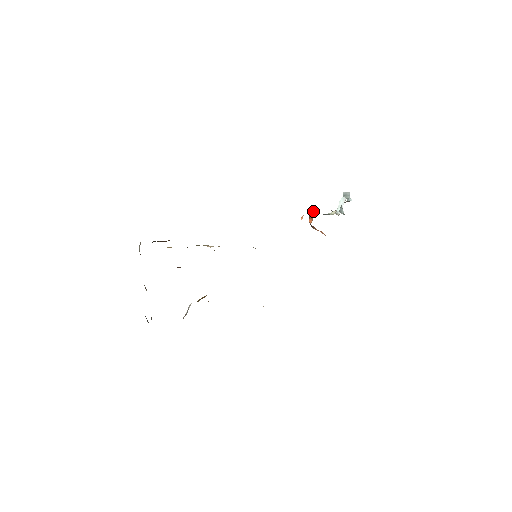
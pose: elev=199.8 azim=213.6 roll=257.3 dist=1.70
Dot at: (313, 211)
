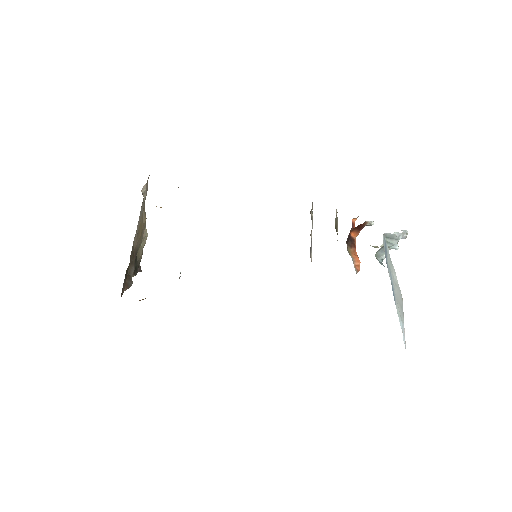
Dot at: (358, 225)
